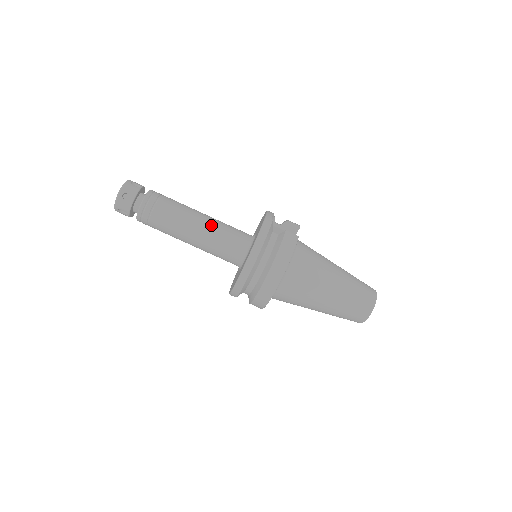
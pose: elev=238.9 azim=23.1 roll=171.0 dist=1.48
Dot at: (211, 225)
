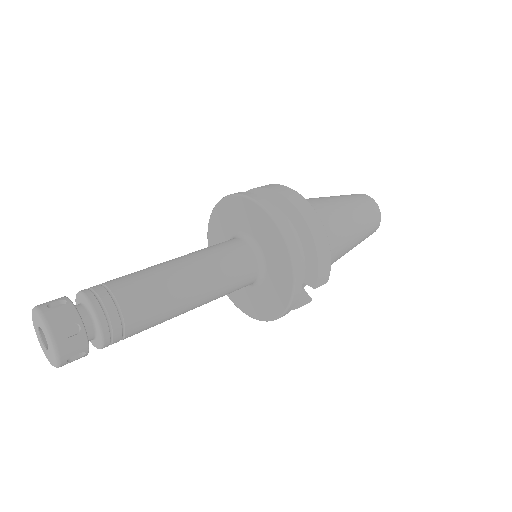
Dot at: (185, 255)
